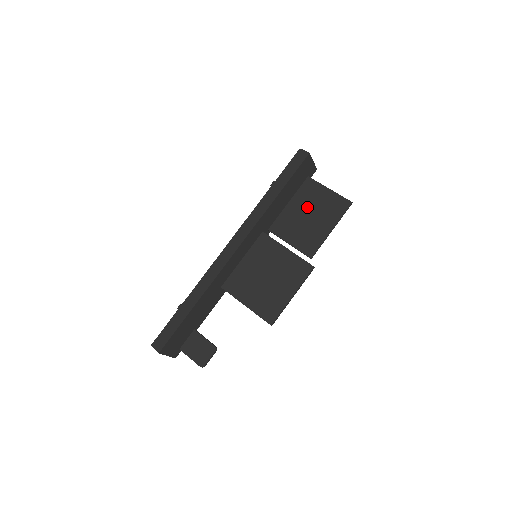
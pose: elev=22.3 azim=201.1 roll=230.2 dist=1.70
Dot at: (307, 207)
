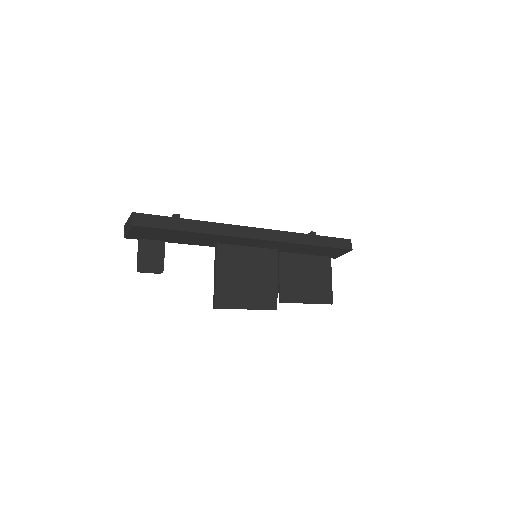
Dot at: (311, 272)
